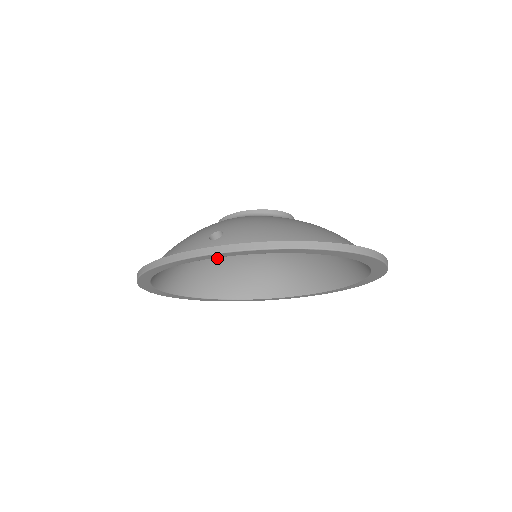
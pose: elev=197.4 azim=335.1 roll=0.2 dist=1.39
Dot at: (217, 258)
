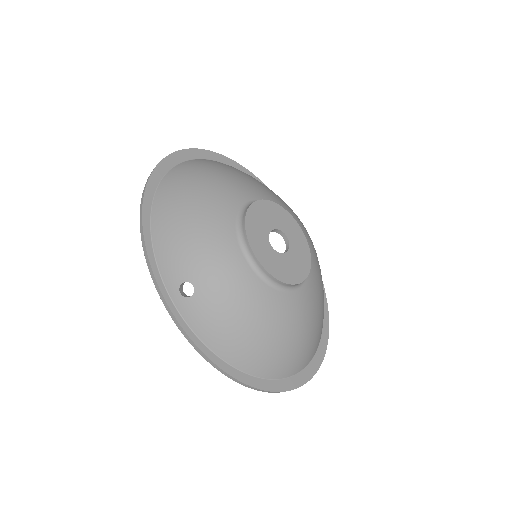
Dot at: occluded
